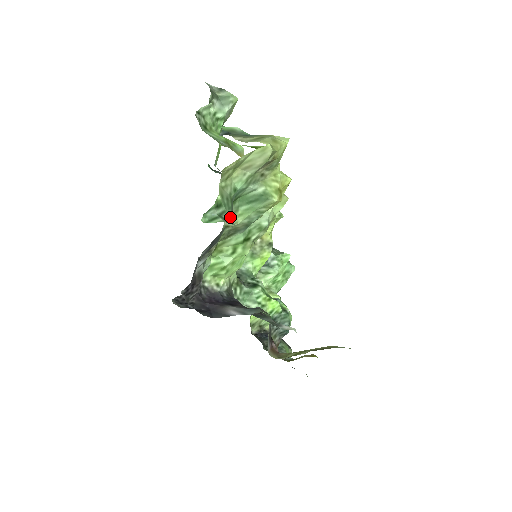
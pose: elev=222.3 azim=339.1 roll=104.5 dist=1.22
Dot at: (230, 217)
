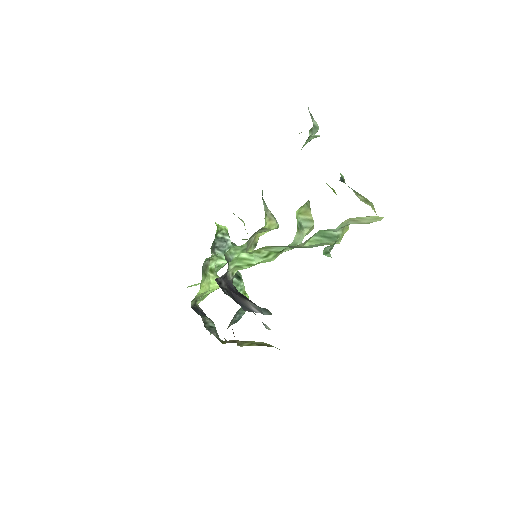
Dot at: occluded
